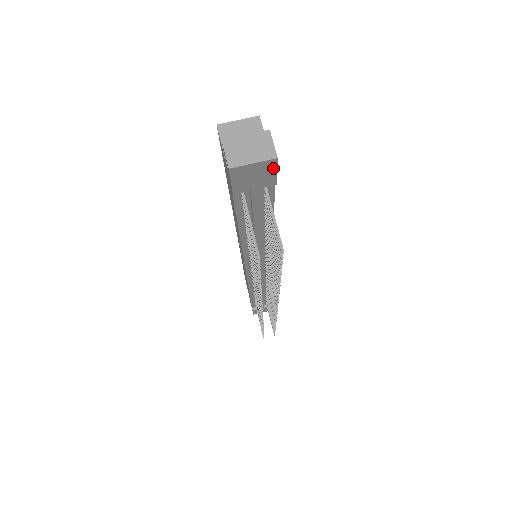
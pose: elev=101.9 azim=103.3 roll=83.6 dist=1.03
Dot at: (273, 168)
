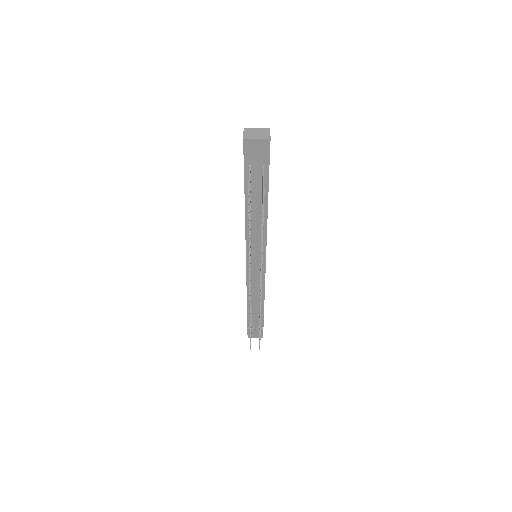
Dot at: (268, 148)
